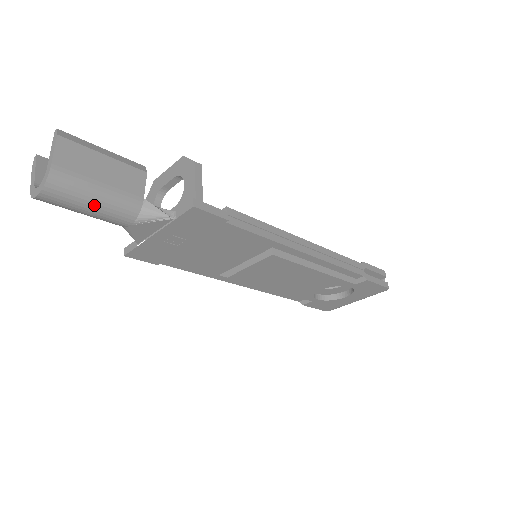
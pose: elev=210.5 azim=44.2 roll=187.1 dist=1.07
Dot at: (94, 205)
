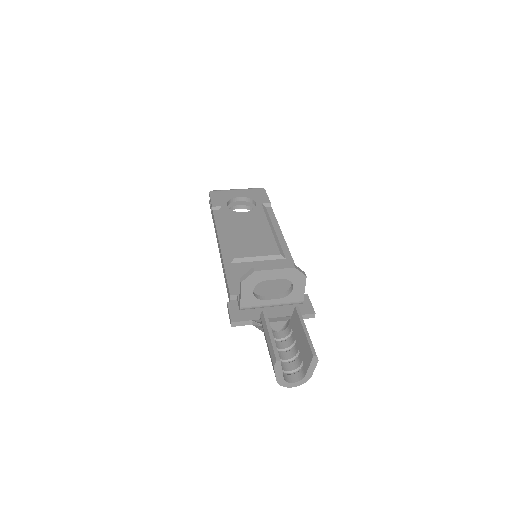
Dot at: occluded
